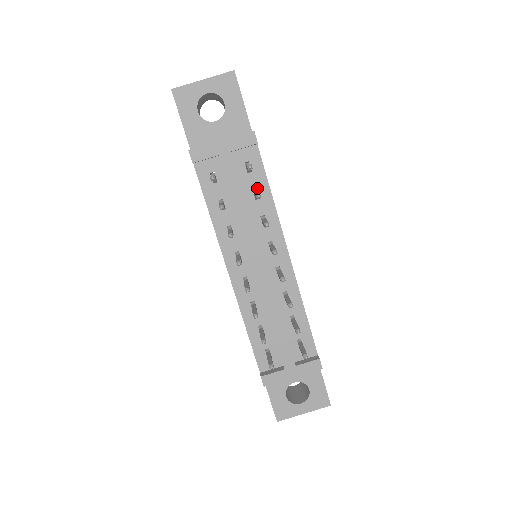
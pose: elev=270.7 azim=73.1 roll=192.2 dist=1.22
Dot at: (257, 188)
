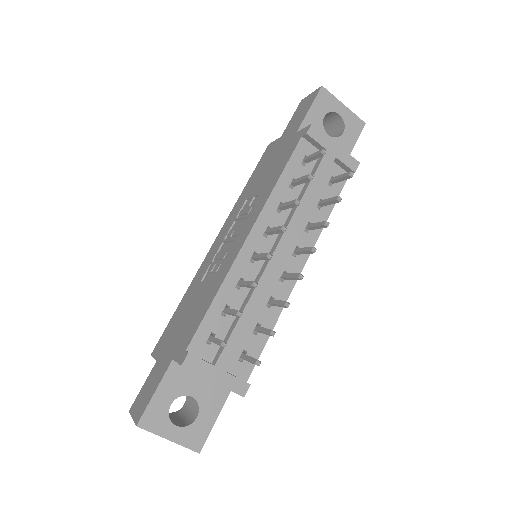
Dot at: occluded
